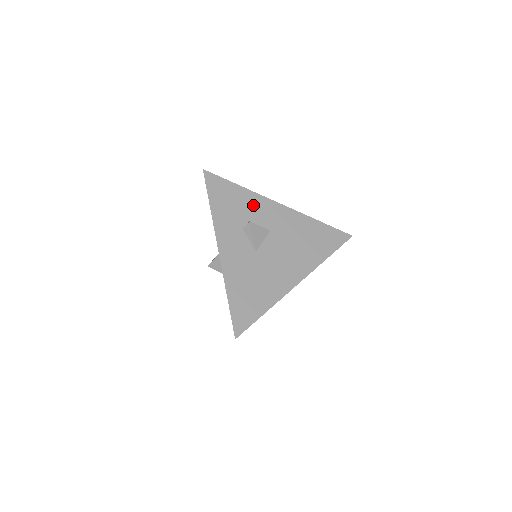
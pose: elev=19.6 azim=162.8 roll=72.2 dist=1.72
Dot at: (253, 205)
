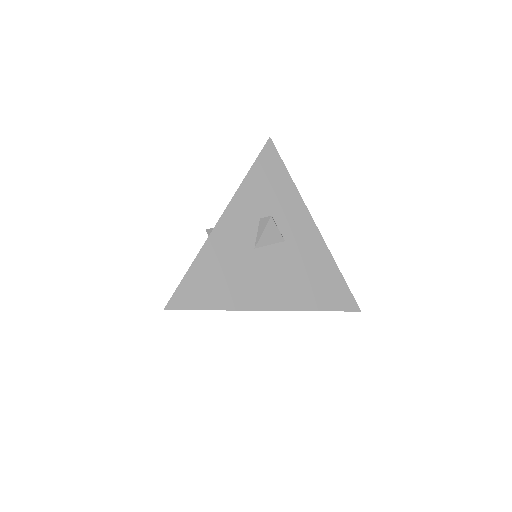
Dot at: (289, 205)
